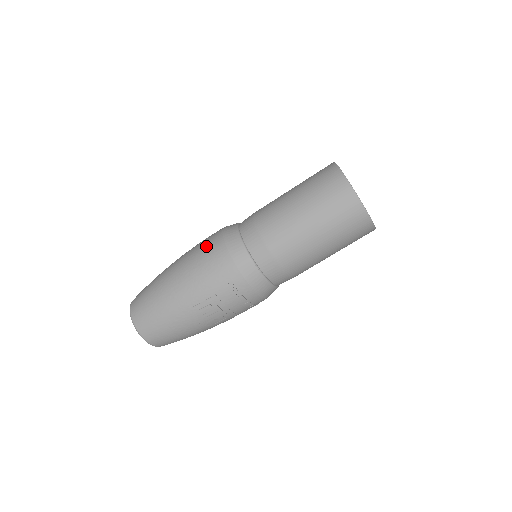
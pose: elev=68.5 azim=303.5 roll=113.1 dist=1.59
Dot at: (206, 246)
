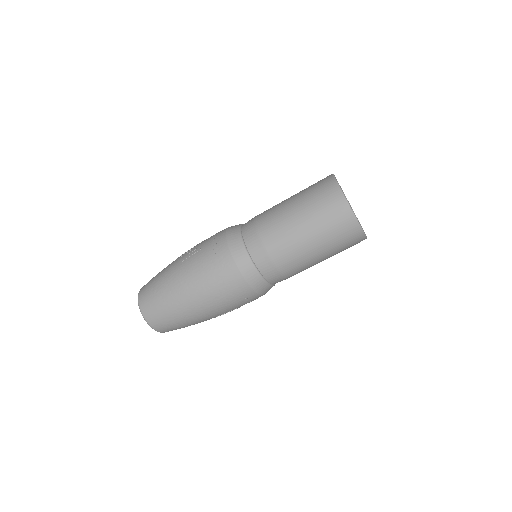
Dot at: (224, 281)
